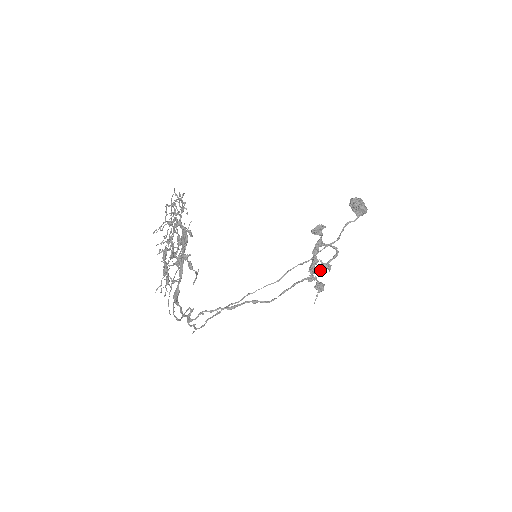
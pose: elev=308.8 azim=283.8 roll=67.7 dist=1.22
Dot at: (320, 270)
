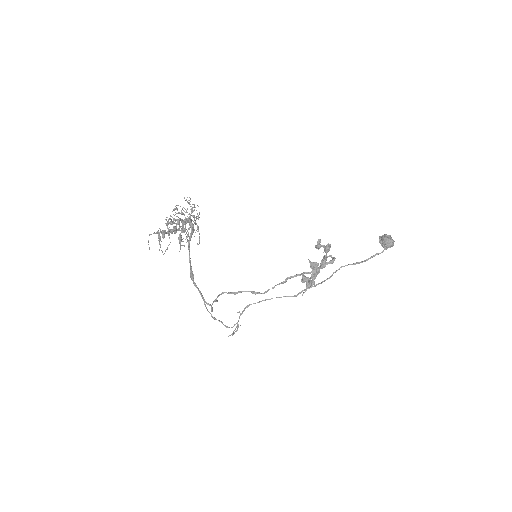
Dot at: (312, 270)
